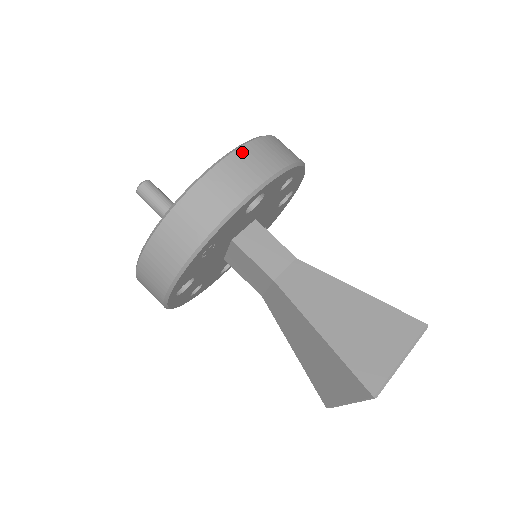
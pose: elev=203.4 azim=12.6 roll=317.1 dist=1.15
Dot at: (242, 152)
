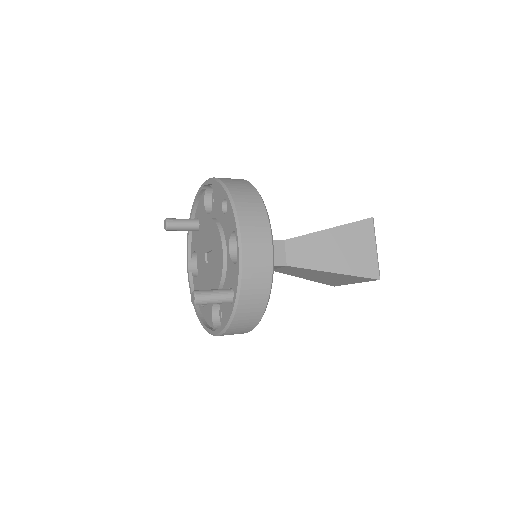
Dot at: (244, 231)
